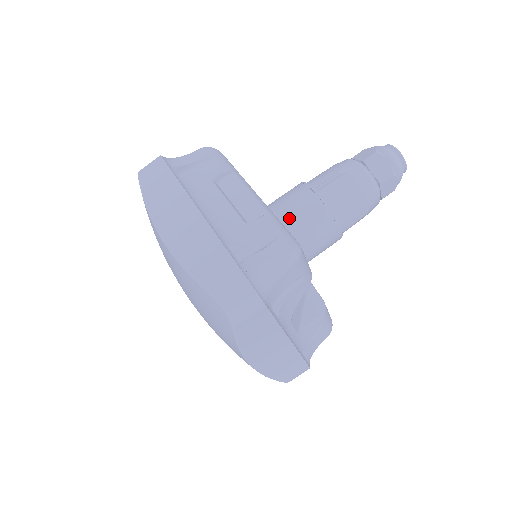
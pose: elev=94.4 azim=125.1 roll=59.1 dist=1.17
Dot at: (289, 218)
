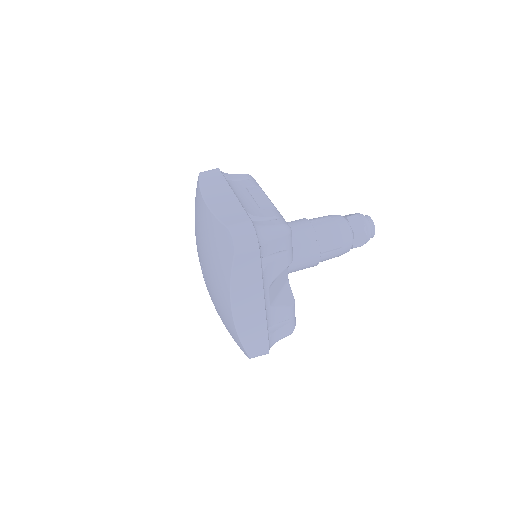
Dot at: occluded
